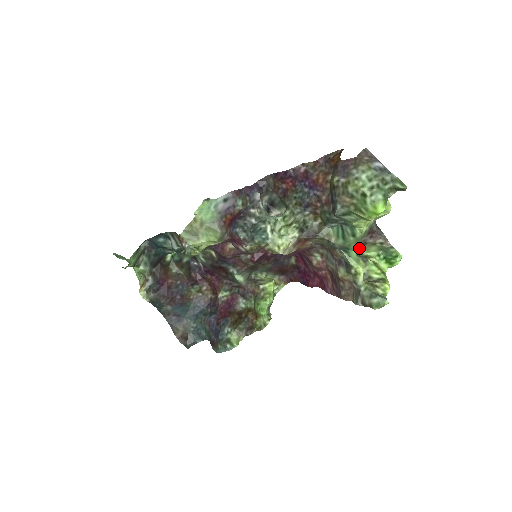
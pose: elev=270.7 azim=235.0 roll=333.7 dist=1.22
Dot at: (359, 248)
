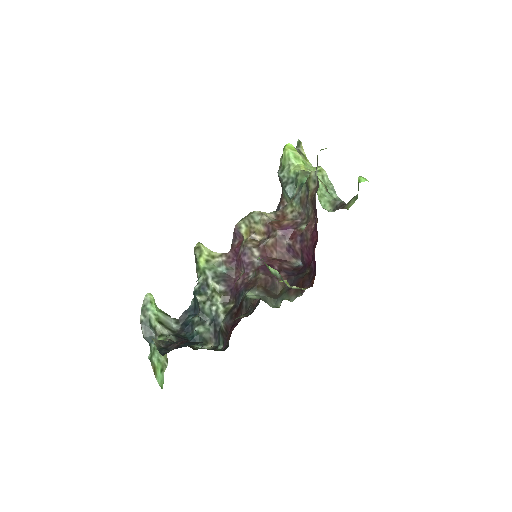
Dot at: occluded
